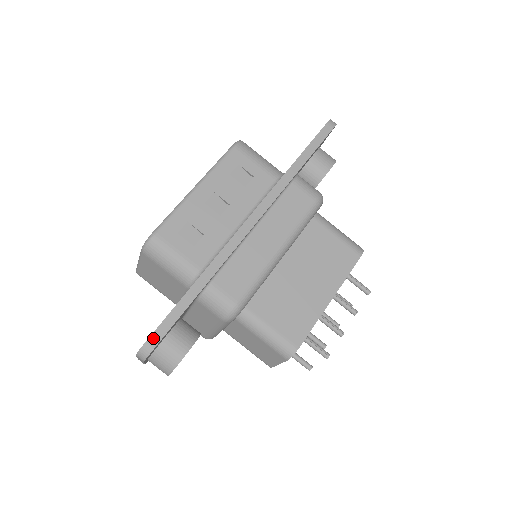
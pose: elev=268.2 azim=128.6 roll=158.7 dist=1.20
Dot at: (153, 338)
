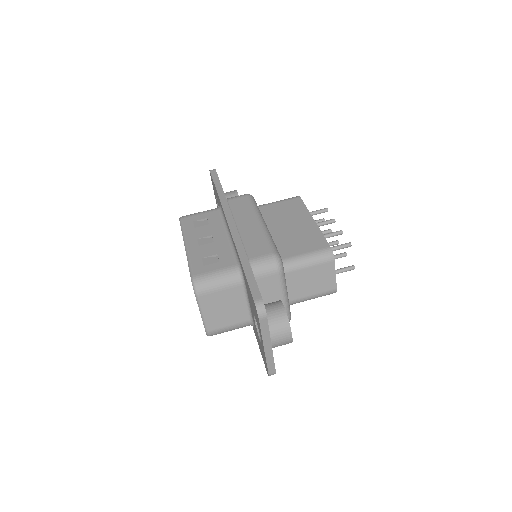
Dot at: (255, 297)
